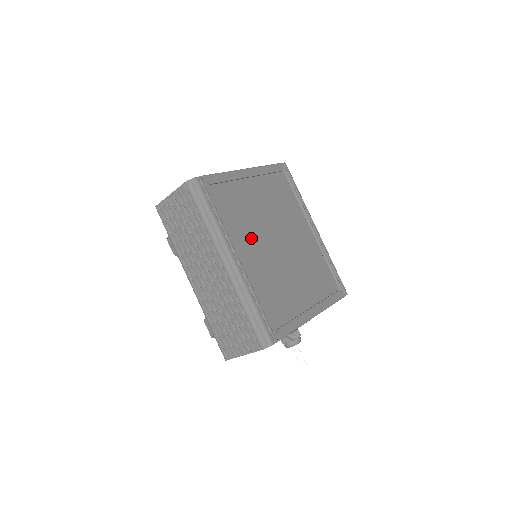
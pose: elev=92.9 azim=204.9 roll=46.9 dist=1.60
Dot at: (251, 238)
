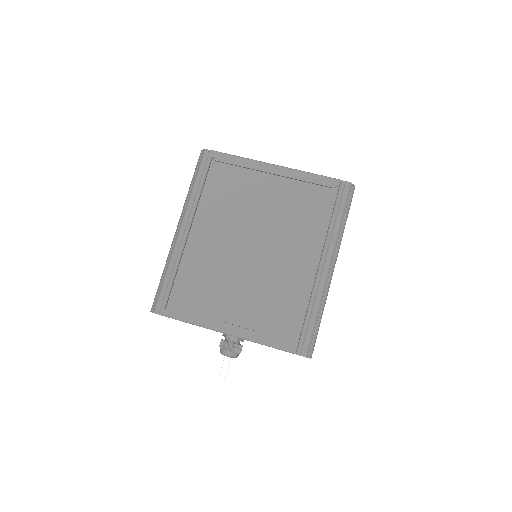
Dot at: (223, 225)
